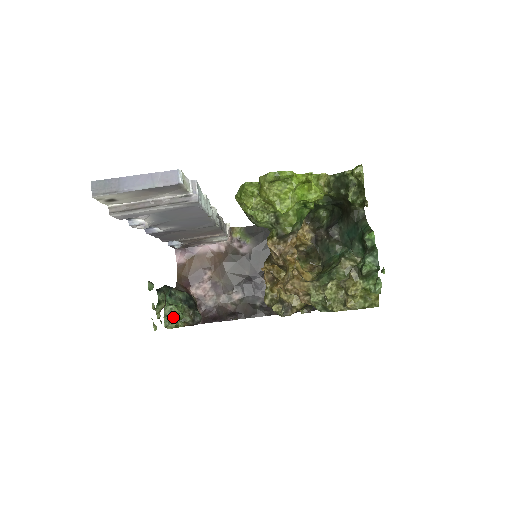
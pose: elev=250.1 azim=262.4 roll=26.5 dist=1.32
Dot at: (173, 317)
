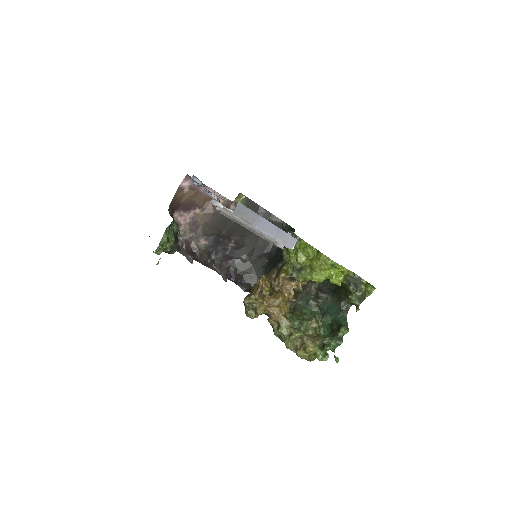
Dot at: (163, 246)
